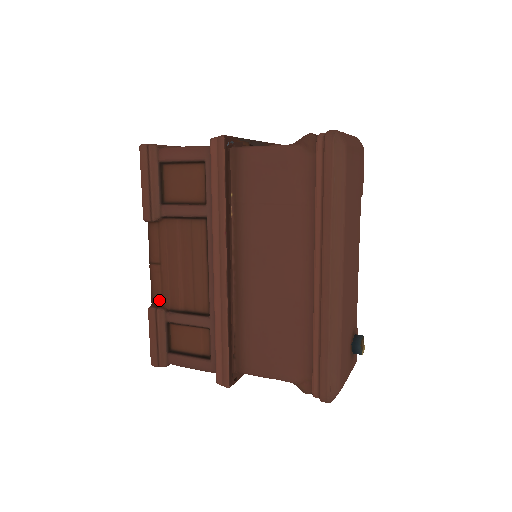
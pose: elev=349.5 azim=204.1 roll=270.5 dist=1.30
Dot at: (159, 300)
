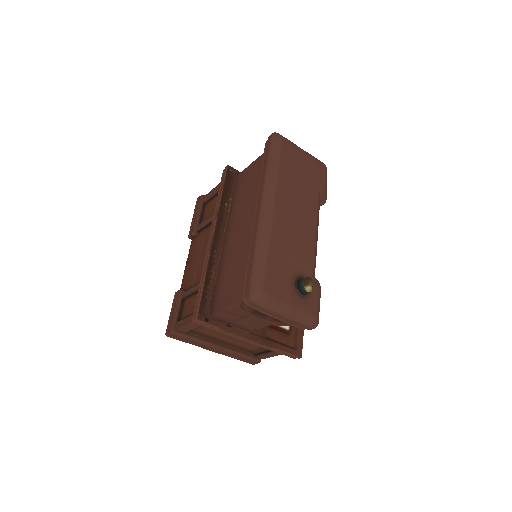
Dot at: (184, 286)
